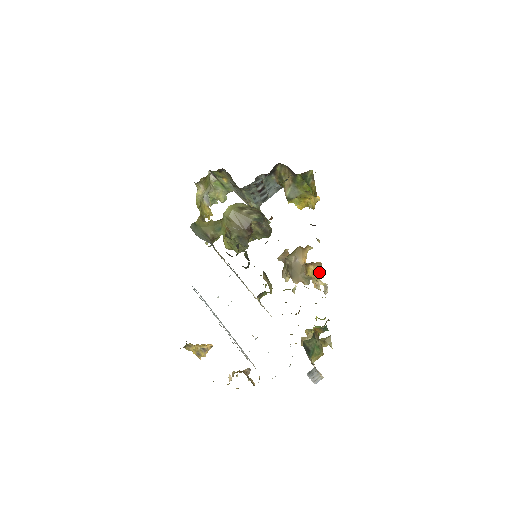
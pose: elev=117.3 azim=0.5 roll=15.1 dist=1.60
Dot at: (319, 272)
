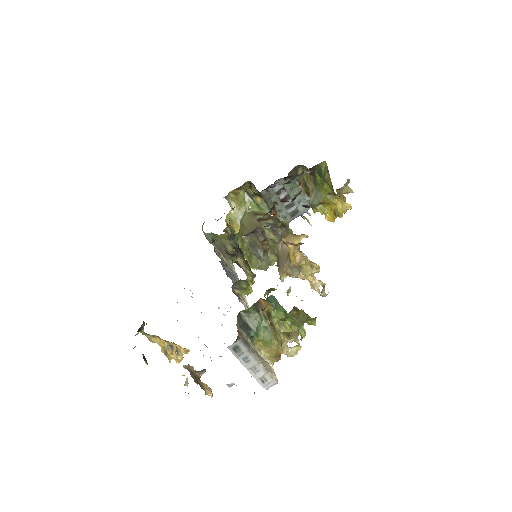
Dot at: (300, 253)
